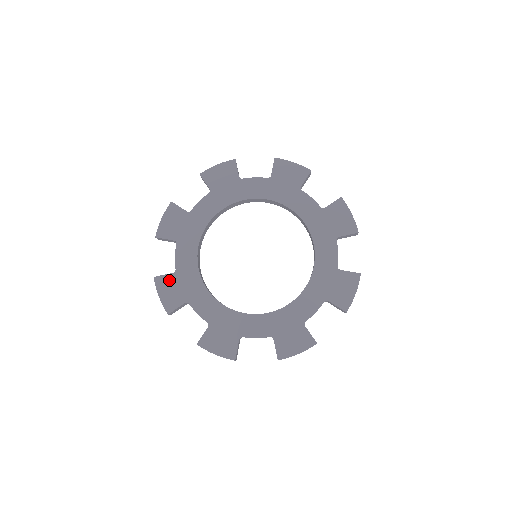
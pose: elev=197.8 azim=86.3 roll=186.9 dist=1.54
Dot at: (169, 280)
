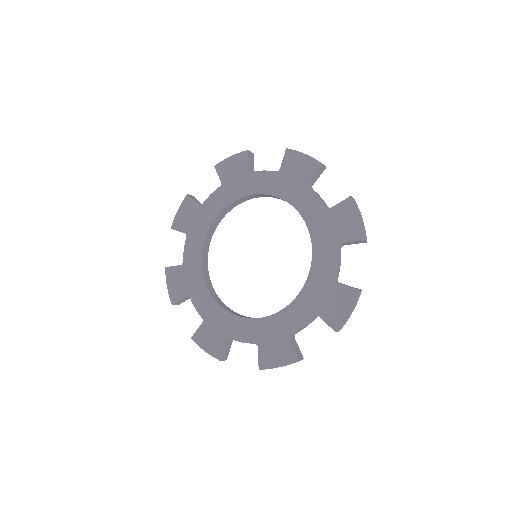
Dot at: (176, 272)
